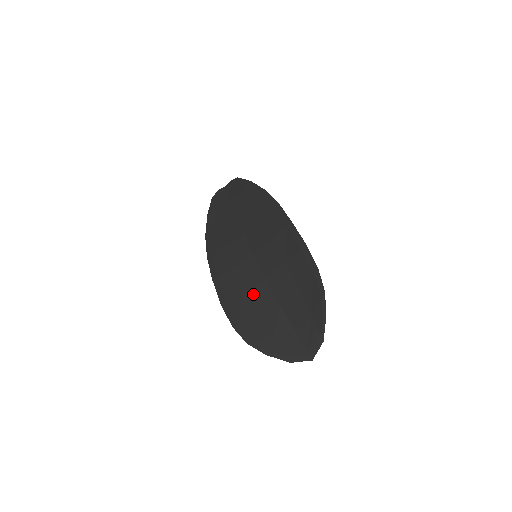
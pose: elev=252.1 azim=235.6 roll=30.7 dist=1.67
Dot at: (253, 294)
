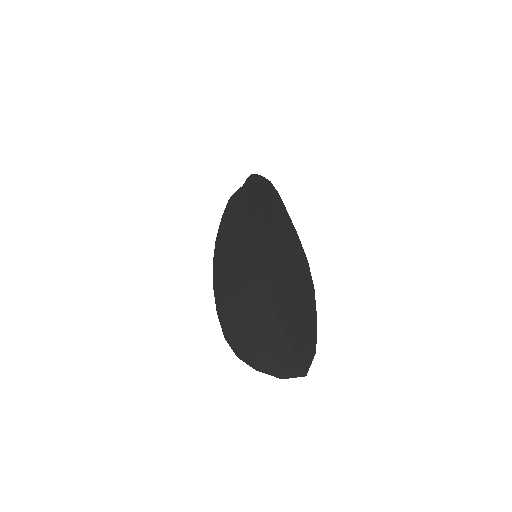
Dot at: (248, 299)
